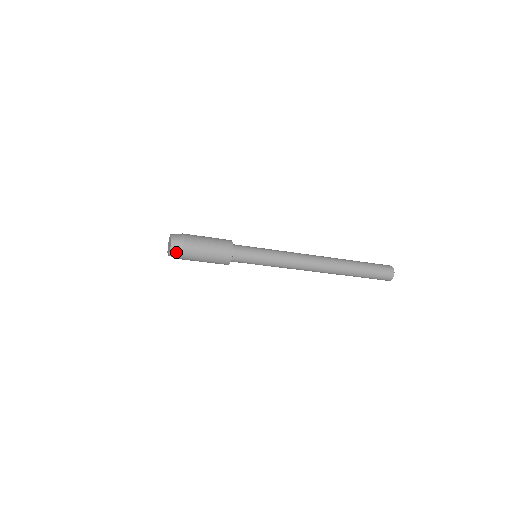
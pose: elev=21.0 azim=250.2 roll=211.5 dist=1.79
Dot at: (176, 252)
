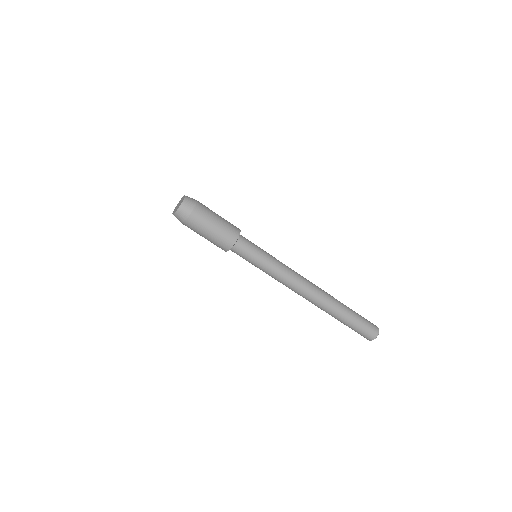
Dot at: (184, 211)
